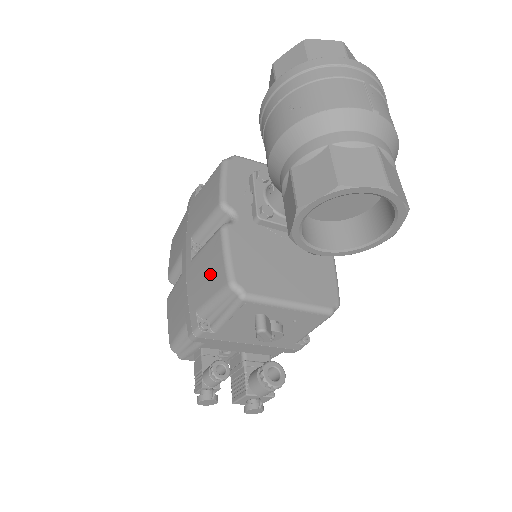
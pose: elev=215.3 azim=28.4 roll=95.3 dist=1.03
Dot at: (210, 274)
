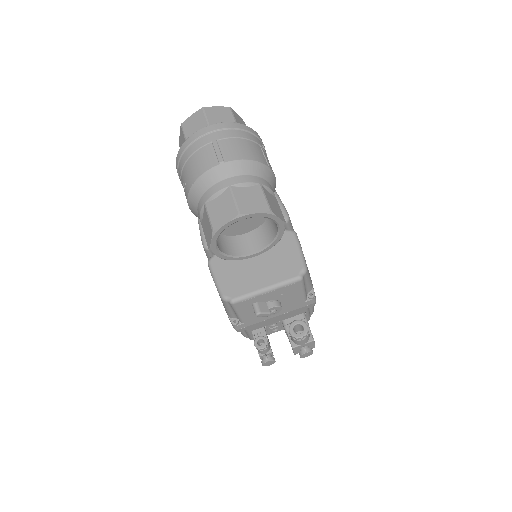
Dot at: occluded
